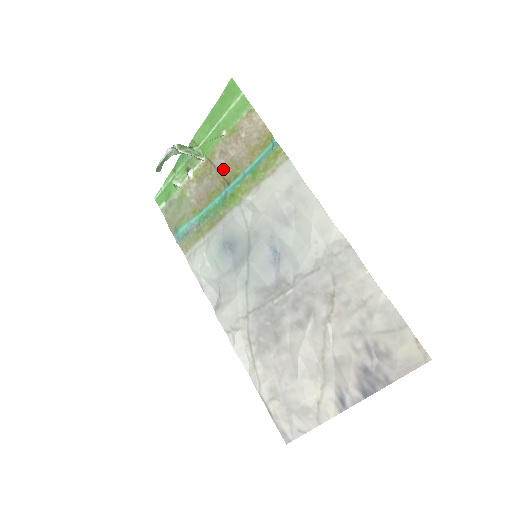
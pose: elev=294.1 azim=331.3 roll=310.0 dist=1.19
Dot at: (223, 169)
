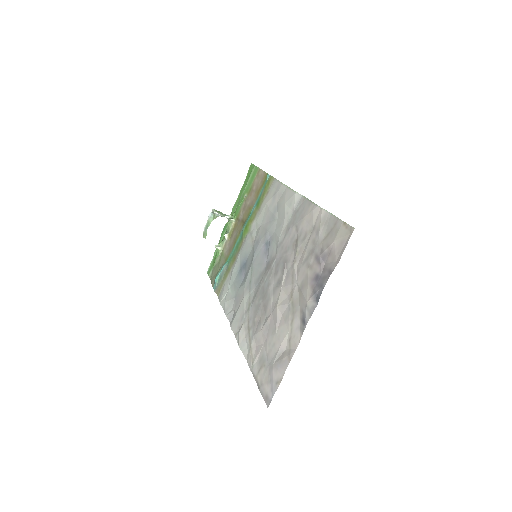
Dot at: (243, 217)
